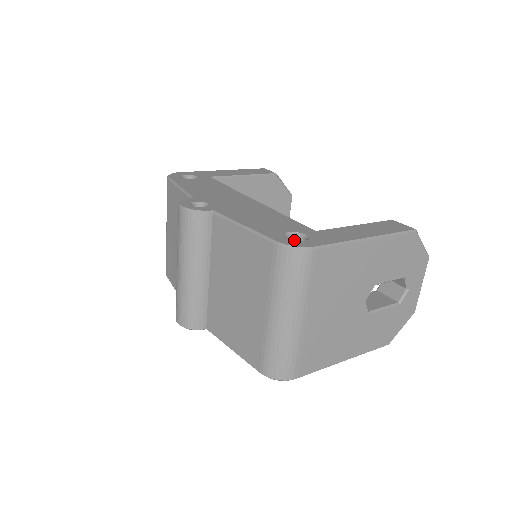
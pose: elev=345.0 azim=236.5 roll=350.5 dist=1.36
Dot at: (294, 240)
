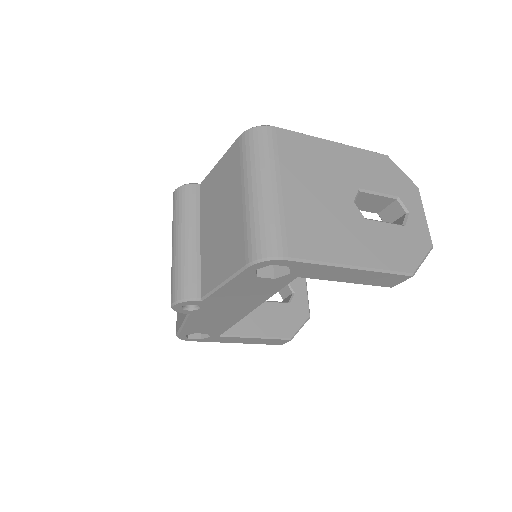
Dot at: occluded
